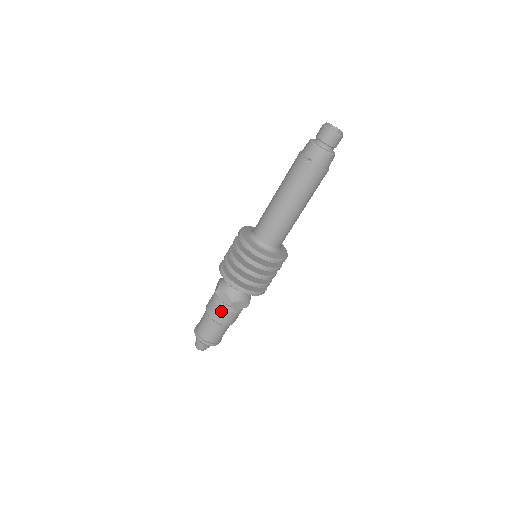
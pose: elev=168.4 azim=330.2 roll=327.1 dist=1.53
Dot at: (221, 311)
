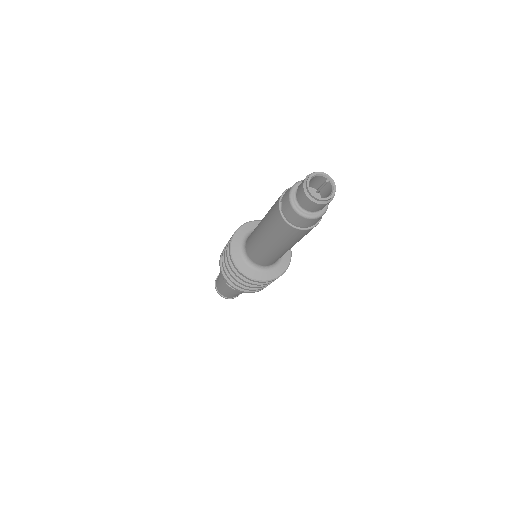
Dot at: (222, 278)
